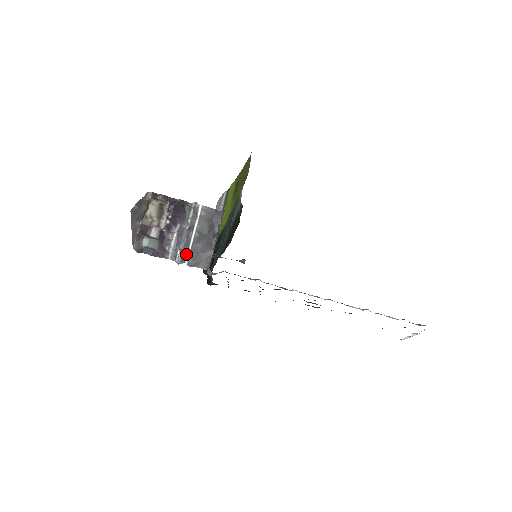
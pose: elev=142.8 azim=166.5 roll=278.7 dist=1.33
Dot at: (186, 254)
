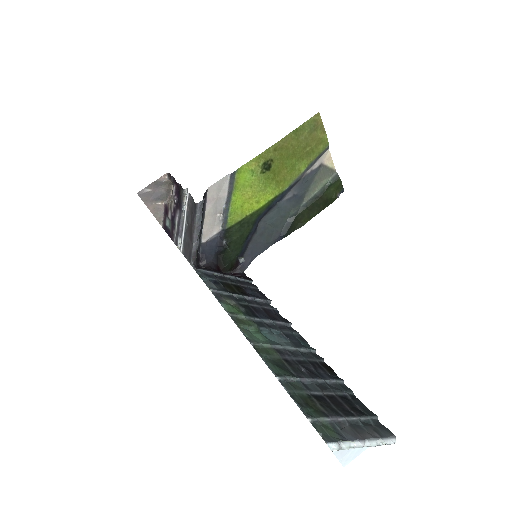
Dot at: (181, 242)
